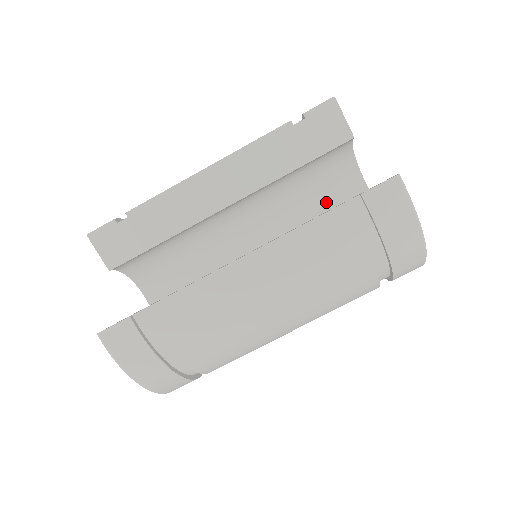
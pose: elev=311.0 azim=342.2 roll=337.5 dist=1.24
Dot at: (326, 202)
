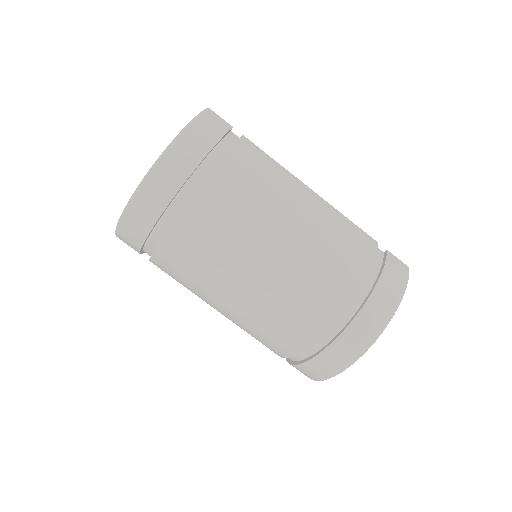
Dot at: occluded
